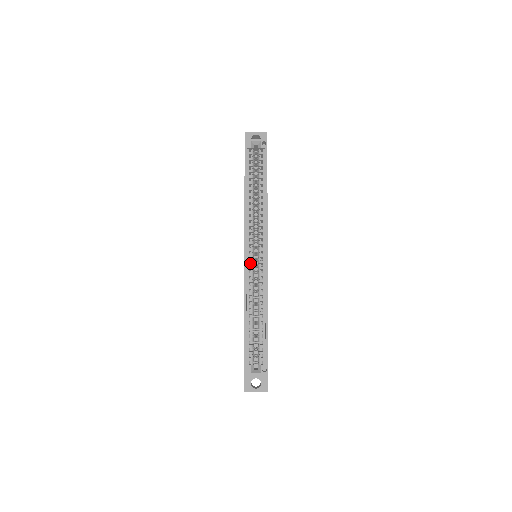
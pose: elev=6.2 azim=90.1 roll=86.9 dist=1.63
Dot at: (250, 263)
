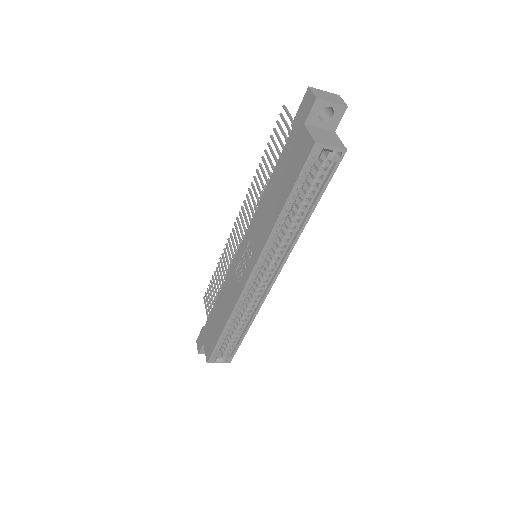
Dot at: (250, 282)
